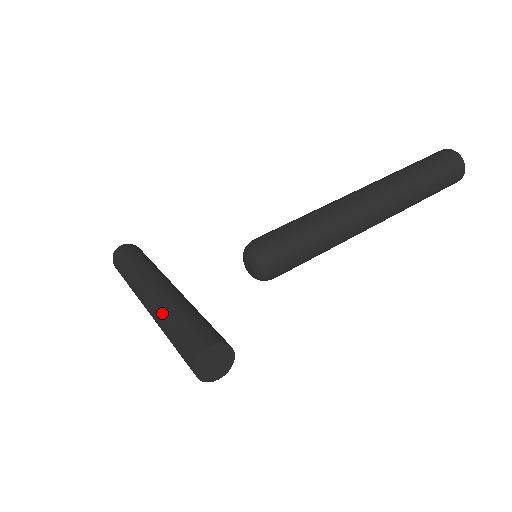
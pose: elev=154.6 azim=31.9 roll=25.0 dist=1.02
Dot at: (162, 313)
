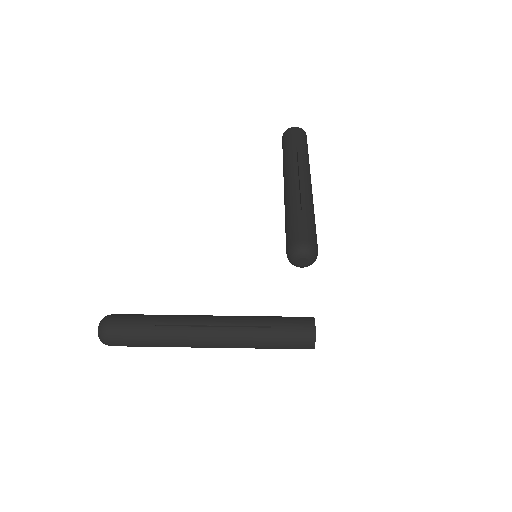
Dot at: (246, 335)
